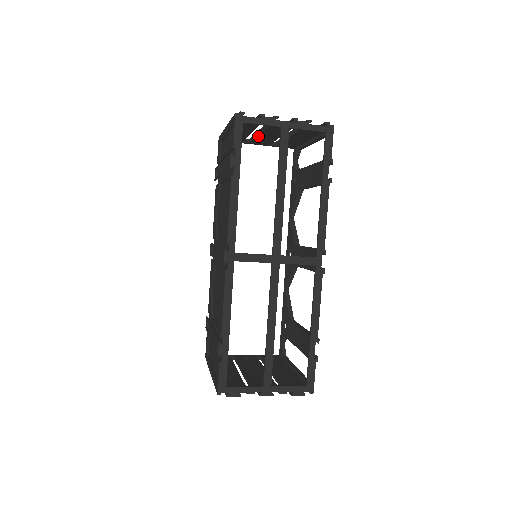
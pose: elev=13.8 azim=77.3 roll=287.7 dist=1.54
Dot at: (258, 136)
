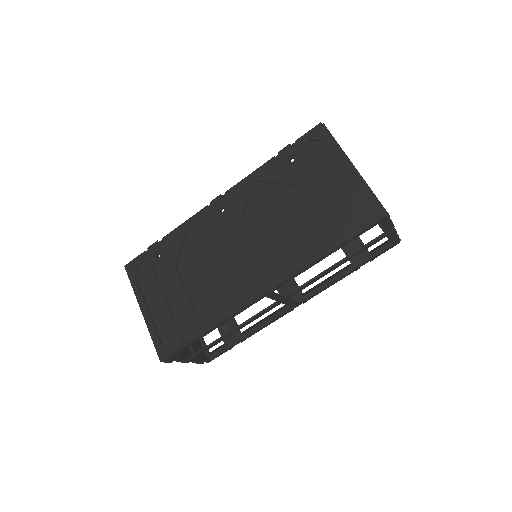
Dot at: occluded
